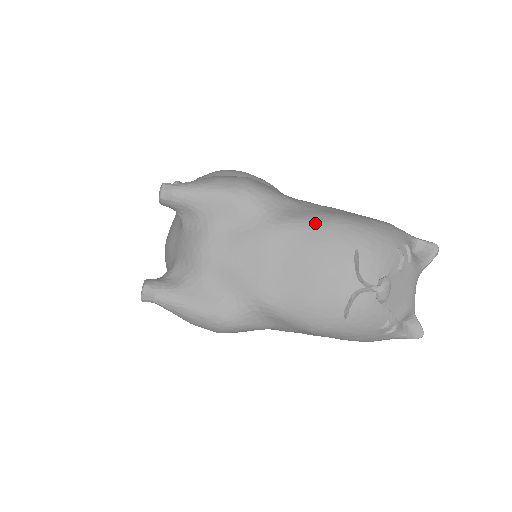
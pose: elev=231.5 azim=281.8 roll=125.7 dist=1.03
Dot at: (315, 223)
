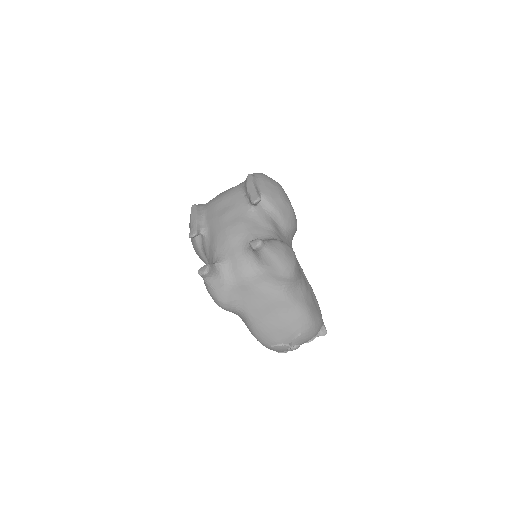
Dot at: (299, 310)
